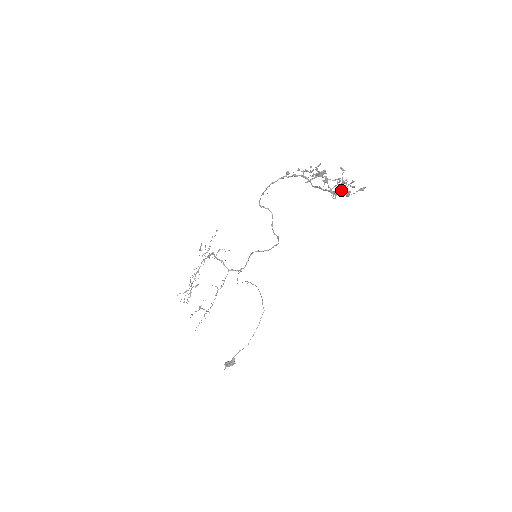
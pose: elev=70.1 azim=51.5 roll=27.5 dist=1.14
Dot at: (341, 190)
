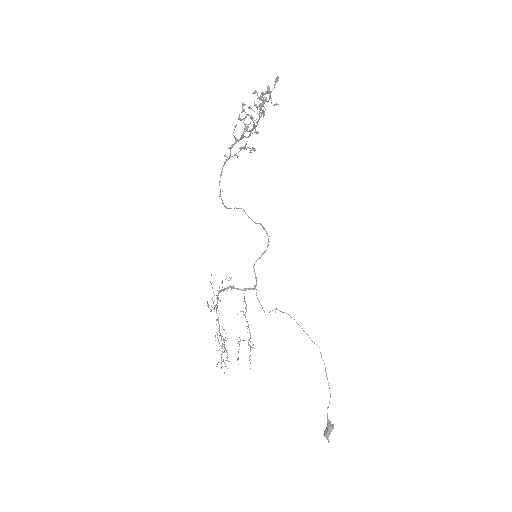
Dot at: (262, 95)
